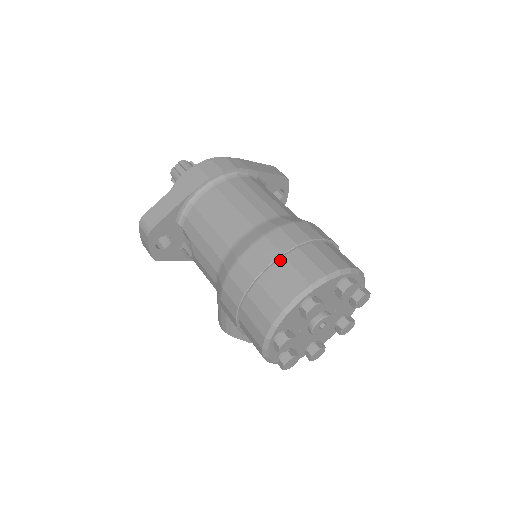
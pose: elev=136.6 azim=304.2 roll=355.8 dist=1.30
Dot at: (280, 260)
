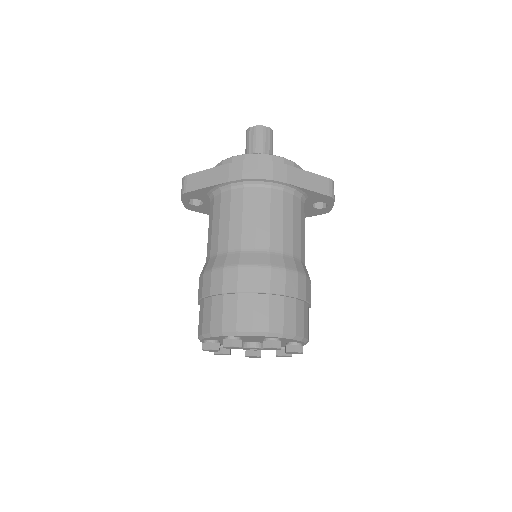
Dot at: (234, 295)
